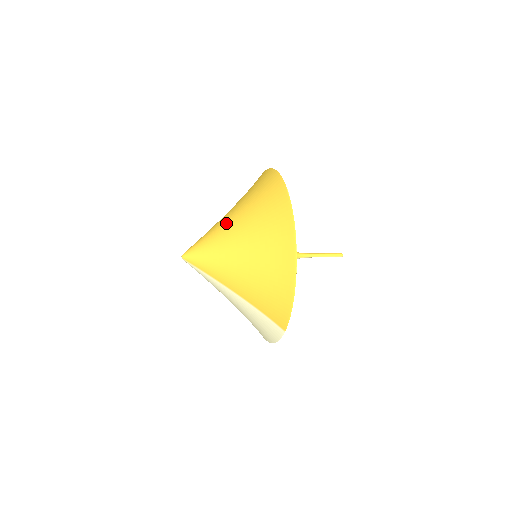
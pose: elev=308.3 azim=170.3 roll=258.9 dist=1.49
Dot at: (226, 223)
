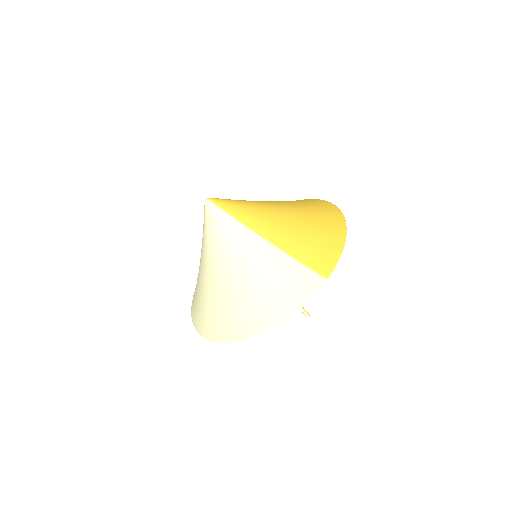
Dot at: occluded
